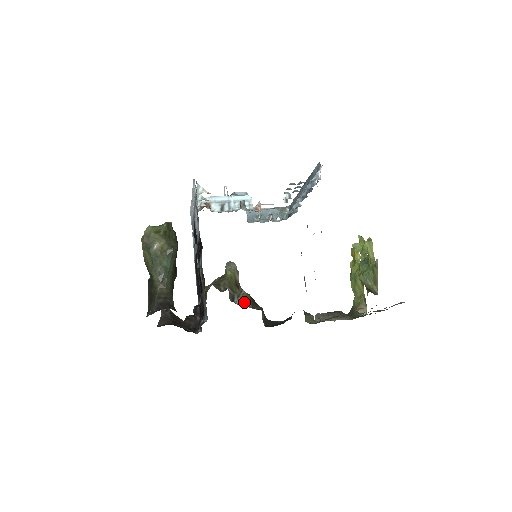
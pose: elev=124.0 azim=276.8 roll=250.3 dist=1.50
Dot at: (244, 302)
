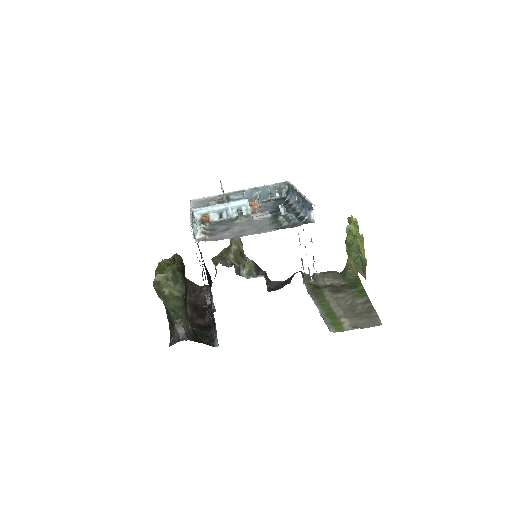
Dot at: (249, 272)
